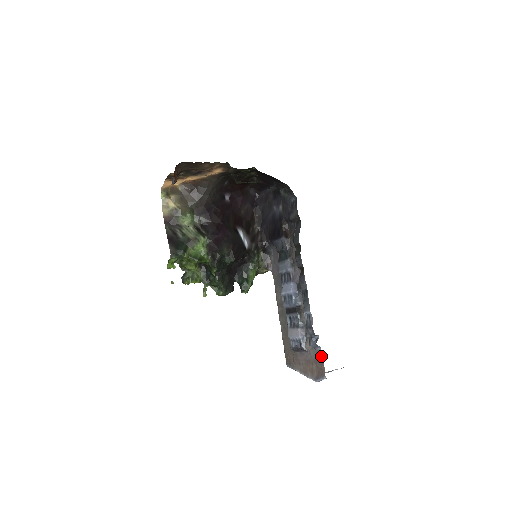
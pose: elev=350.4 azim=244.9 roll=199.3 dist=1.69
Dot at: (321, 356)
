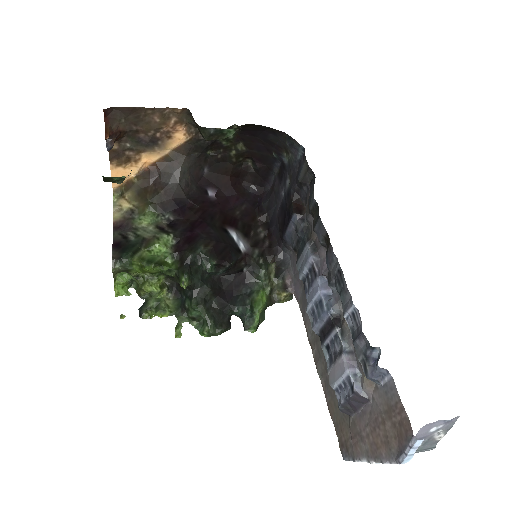
Dot at: (394, 392)
